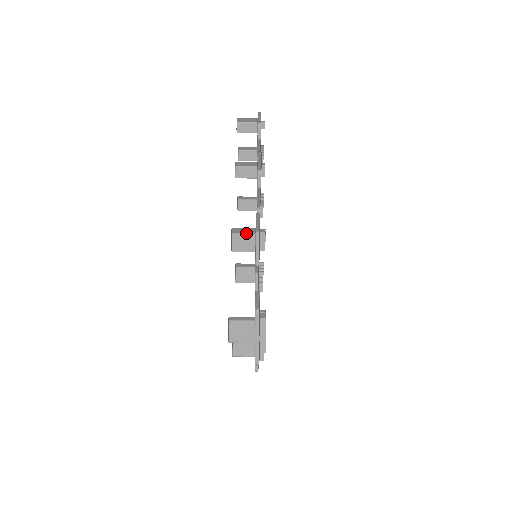
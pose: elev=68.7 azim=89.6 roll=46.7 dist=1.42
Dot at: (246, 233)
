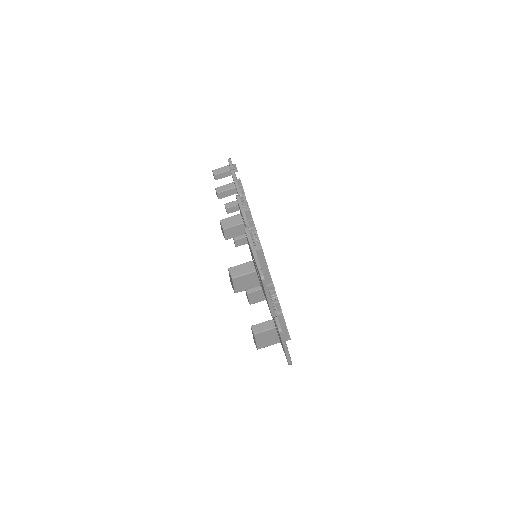
Dot at: (236, 225)
